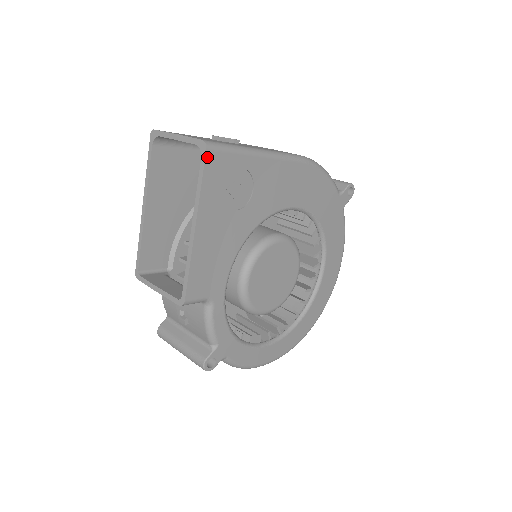
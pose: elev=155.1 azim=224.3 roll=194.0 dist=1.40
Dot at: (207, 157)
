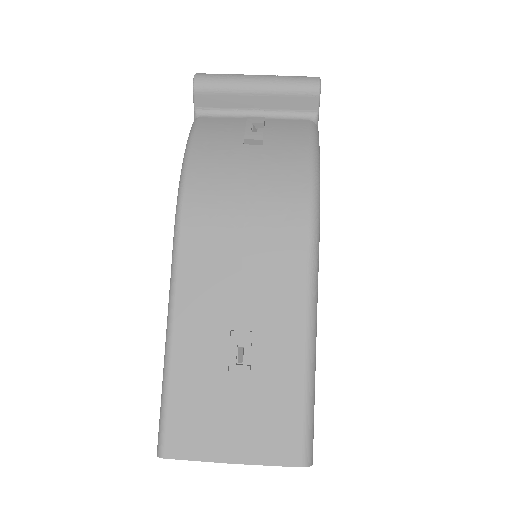
Dot at: occluded
